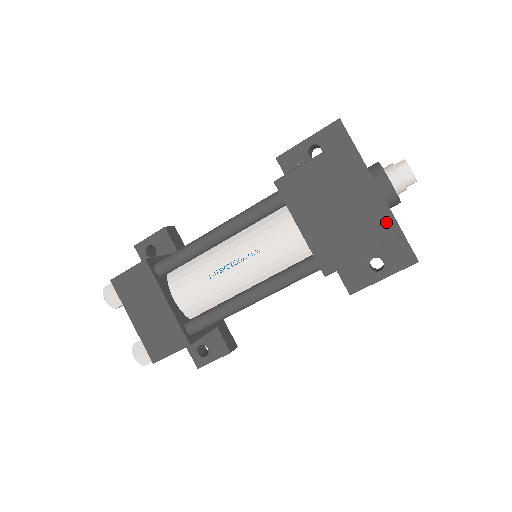
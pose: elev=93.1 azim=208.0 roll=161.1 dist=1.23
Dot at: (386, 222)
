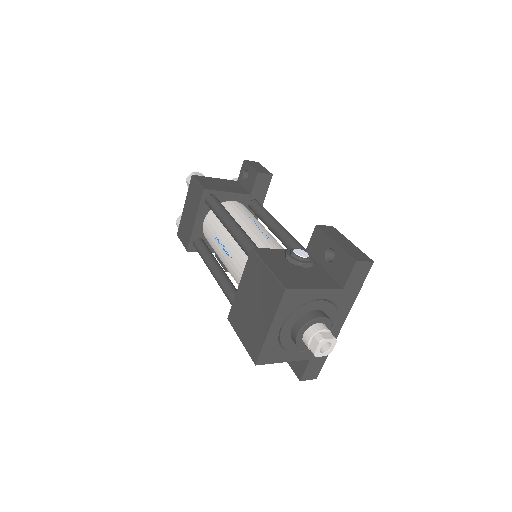
Dot at: (257, 347)
